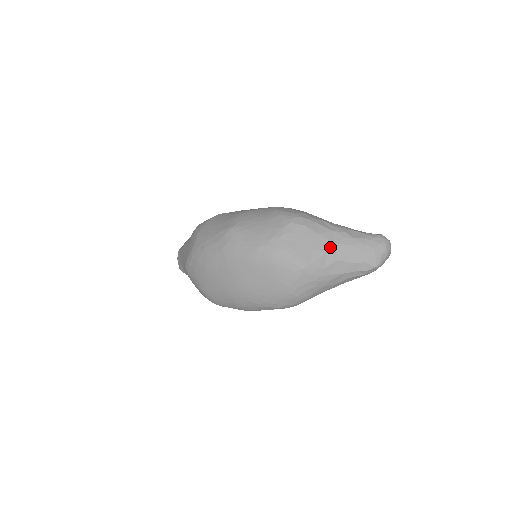
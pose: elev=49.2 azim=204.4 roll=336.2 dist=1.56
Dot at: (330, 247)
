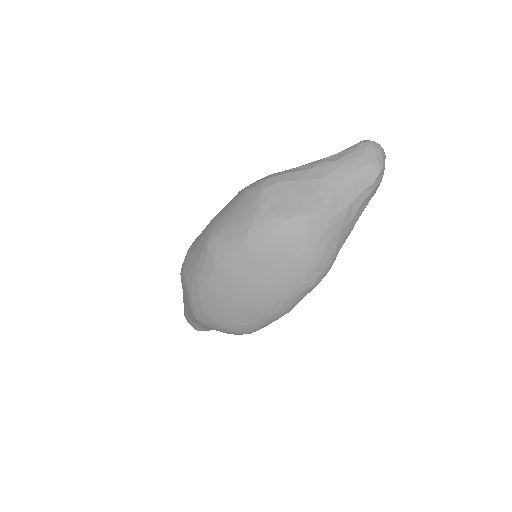
Dot at: (319, 184)
